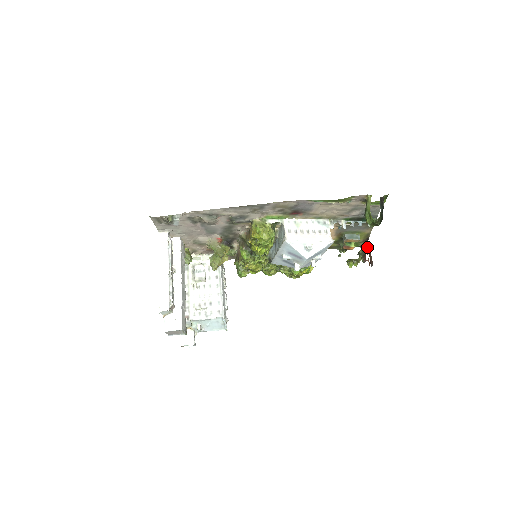
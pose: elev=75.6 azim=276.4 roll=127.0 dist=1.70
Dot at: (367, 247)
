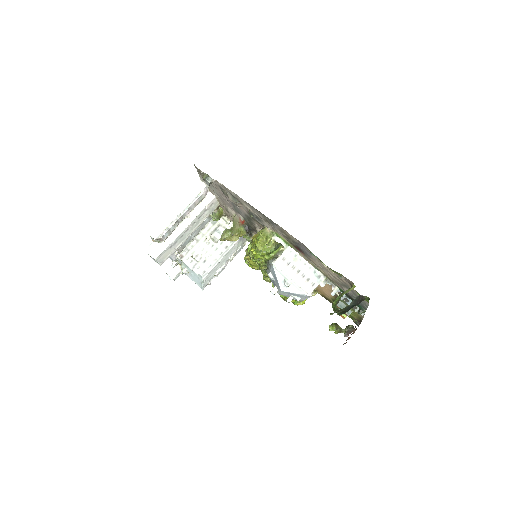
Dot at: occluded
